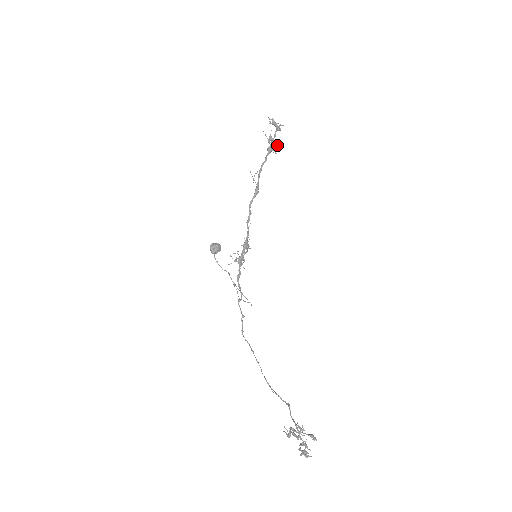
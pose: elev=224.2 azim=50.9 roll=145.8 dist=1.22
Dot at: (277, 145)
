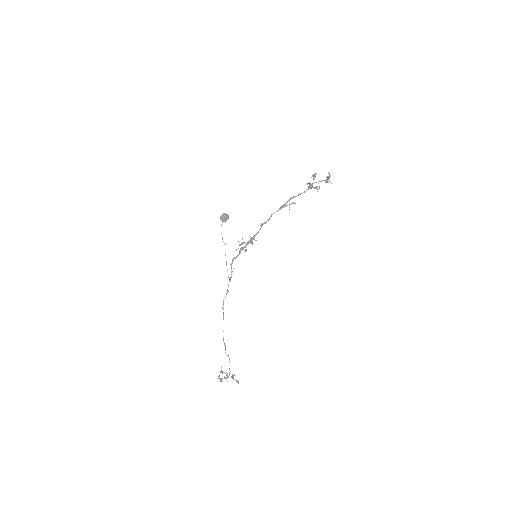
Dot at: (317, 191)
